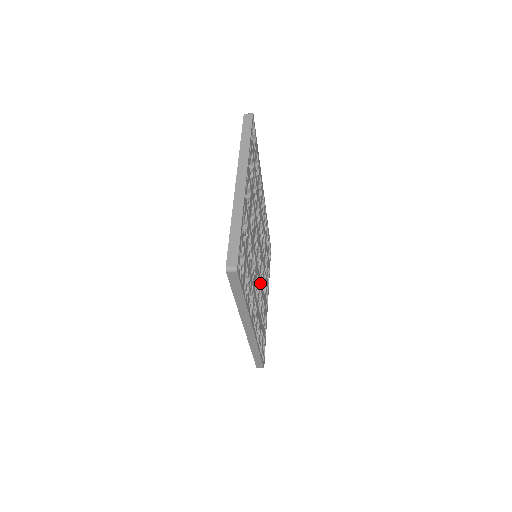
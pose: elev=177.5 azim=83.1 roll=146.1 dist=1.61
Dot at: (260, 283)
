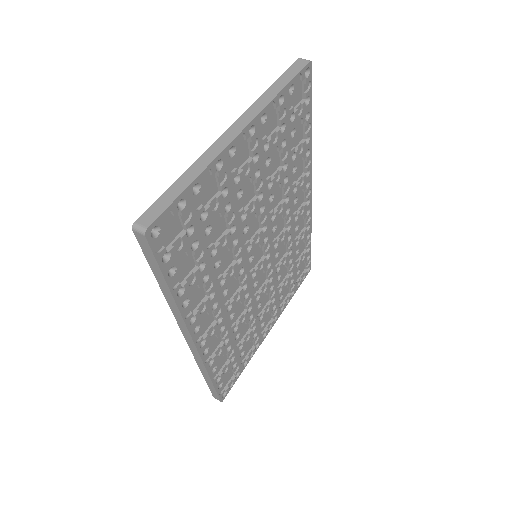
Dot at: (250, 293)
